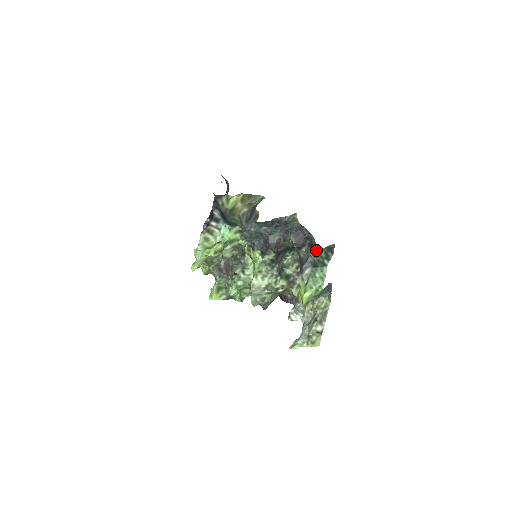
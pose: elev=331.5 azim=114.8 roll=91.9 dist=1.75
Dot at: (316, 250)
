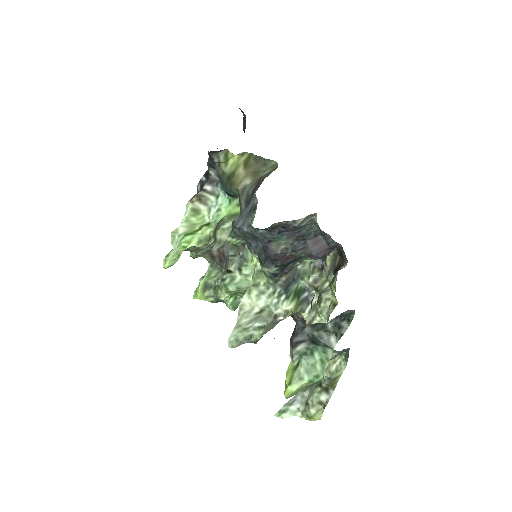
Dot at: (346, 264)
